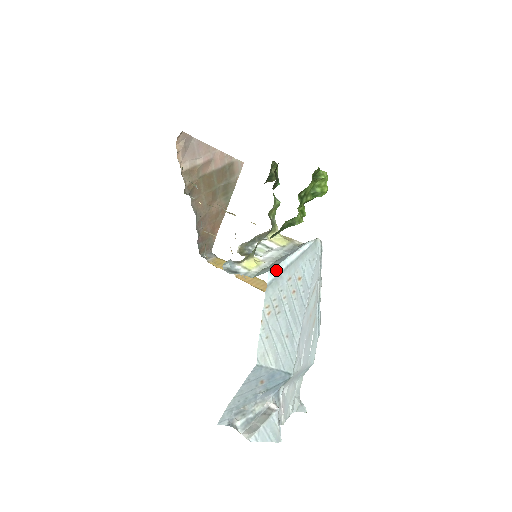
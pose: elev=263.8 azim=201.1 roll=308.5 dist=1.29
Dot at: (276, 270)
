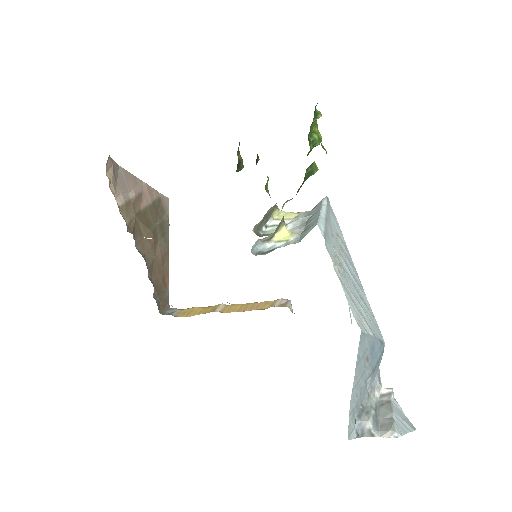
Dot at: (321, 224)
